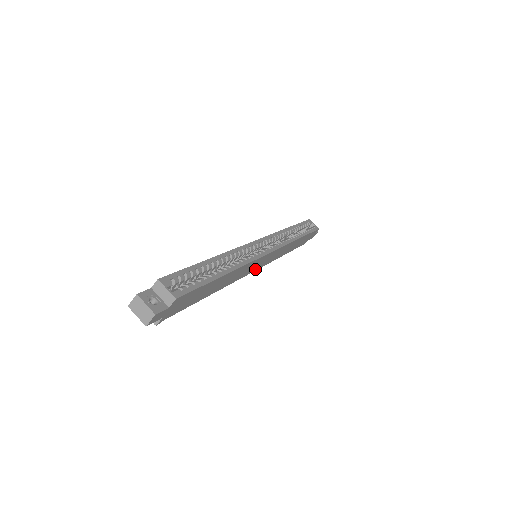
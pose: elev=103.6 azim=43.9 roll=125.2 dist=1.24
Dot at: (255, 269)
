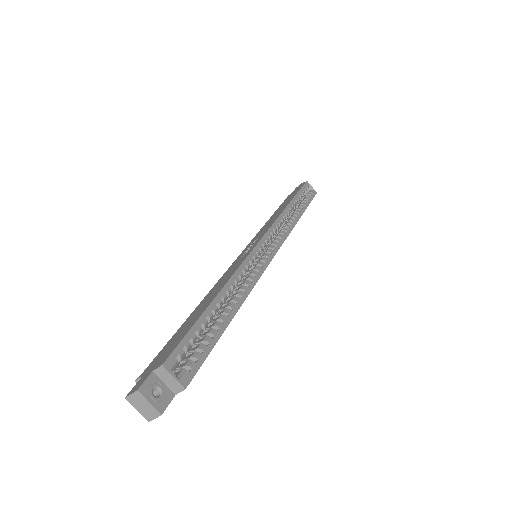
Dot at: occluded
